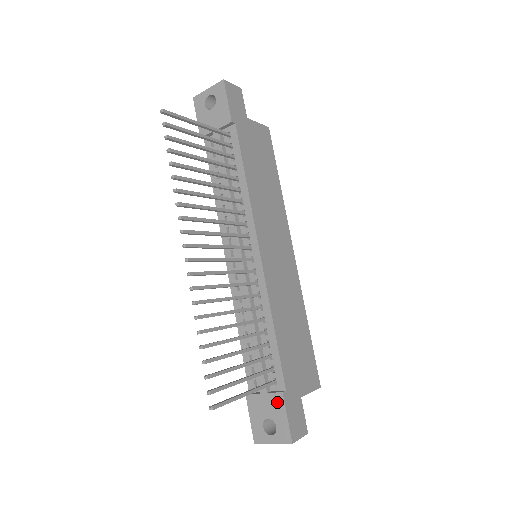
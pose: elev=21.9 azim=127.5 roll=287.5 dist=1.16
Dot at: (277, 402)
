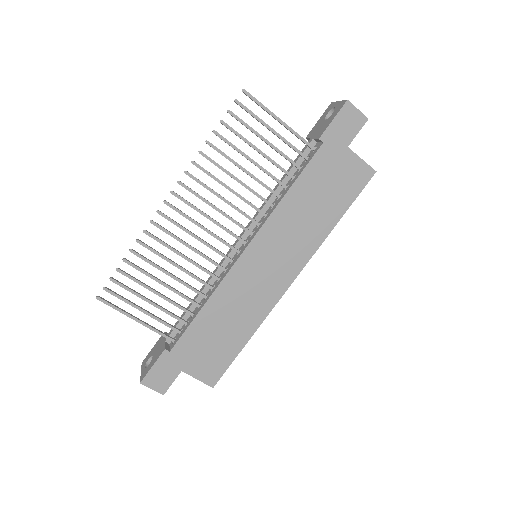
Dot at: (160, 352)
